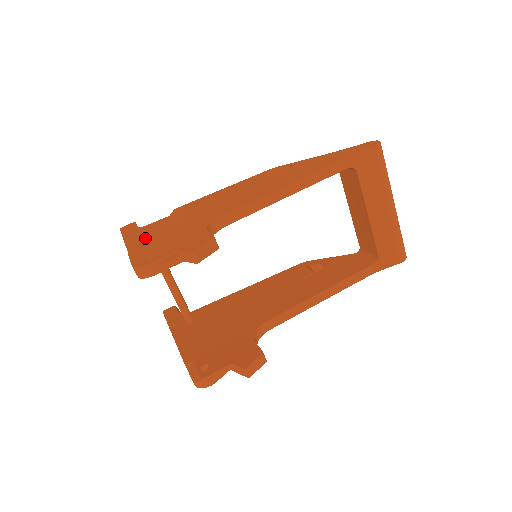
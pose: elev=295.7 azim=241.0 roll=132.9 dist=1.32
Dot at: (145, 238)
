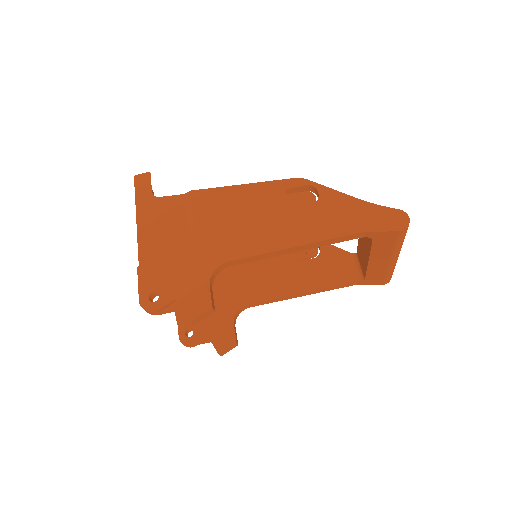
Dot at: (156, 233)
